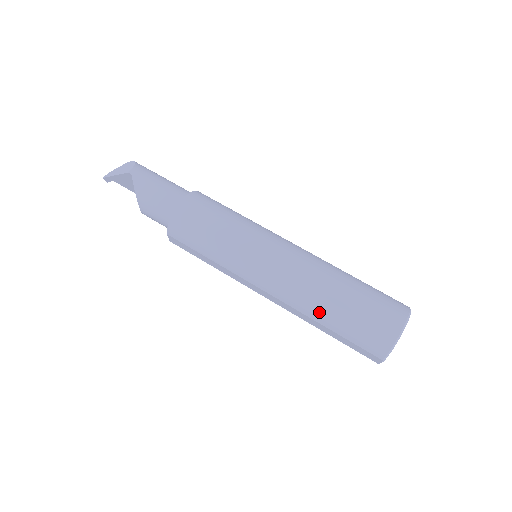
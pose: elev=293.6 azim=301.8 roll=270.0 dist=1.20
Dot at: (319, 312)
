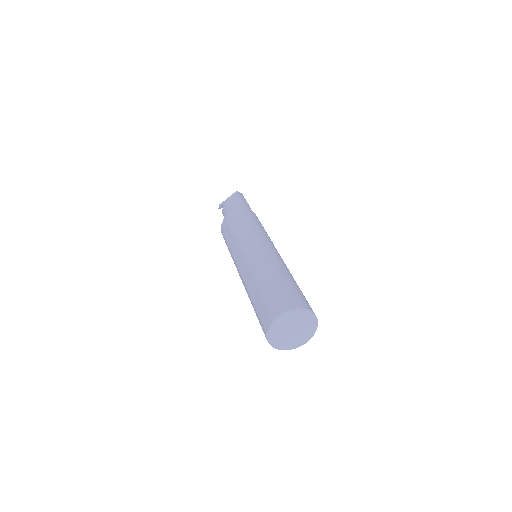
Dot at: (262, 276)
